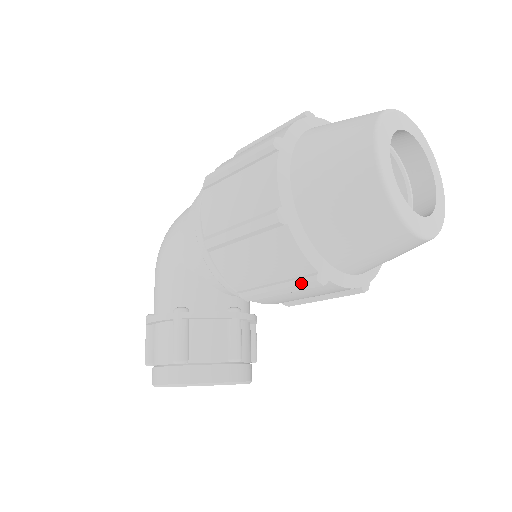
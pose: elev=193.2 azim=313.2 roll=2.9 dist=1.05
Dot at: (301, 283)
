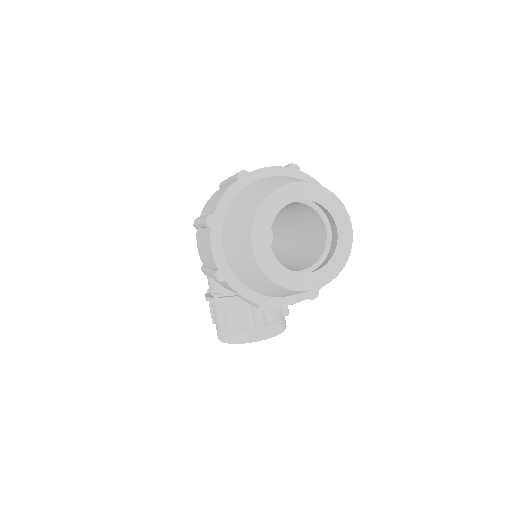
Dot at: occluded
